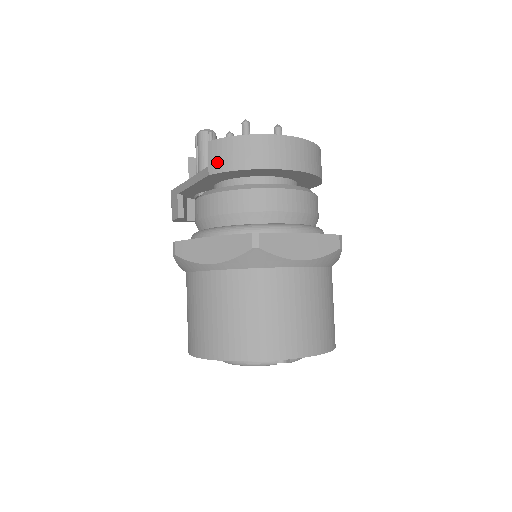
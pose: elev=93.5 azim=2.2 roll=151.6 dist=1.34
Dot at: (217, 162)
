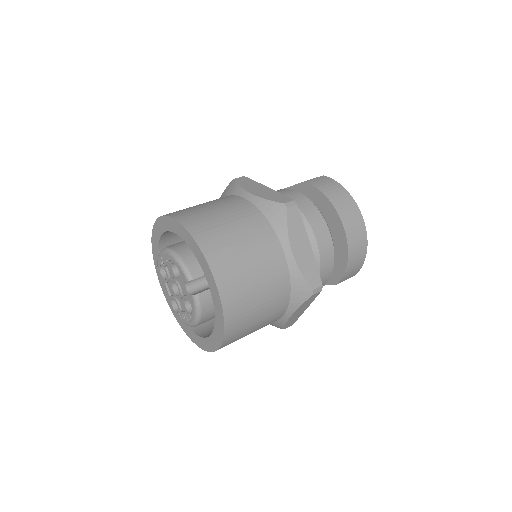
Dot at: (316, 182)
